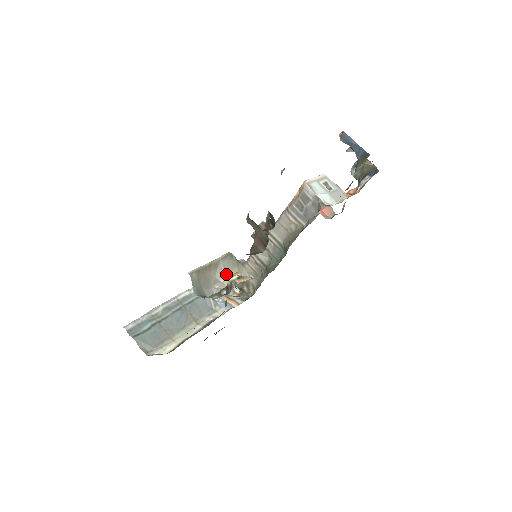
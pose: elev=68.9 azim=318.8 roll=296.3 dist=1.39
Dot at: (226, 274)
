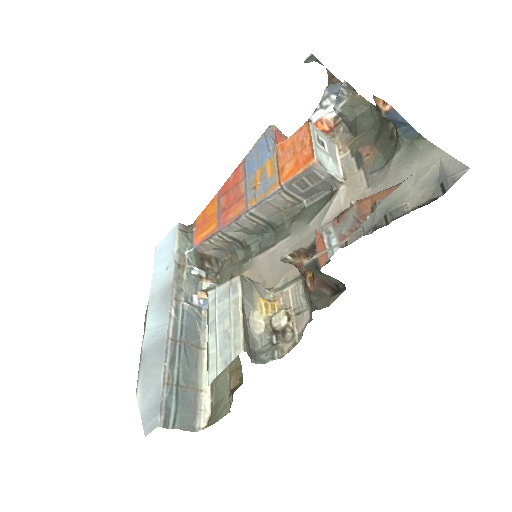
Dot at: (253, 308)
